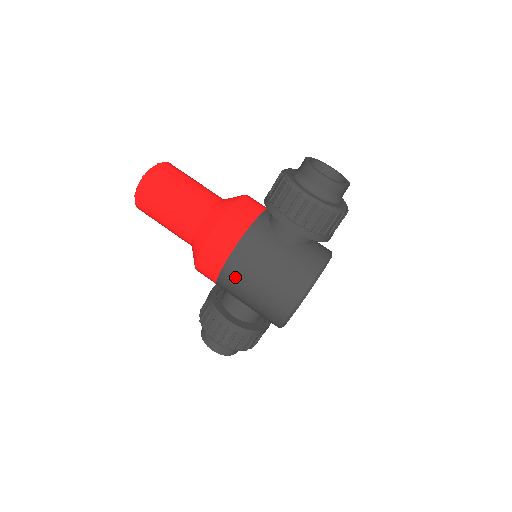
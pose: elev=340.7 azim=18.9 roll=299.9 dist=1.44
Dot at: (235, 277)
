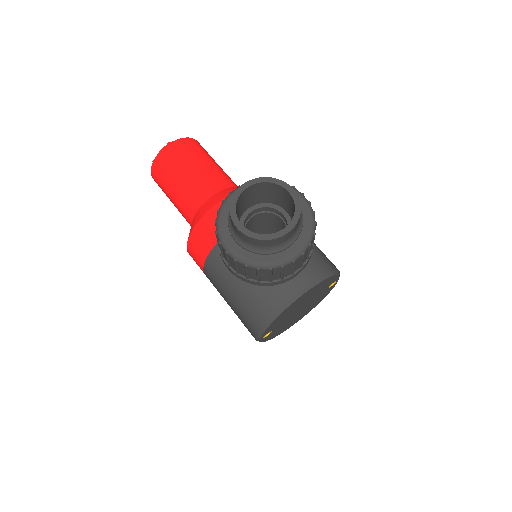
Dot at: occluded
